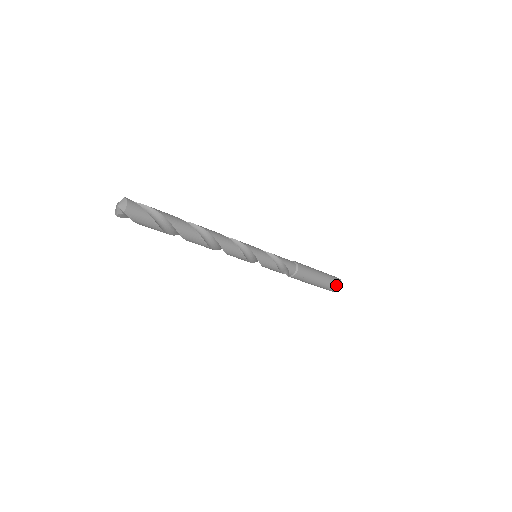
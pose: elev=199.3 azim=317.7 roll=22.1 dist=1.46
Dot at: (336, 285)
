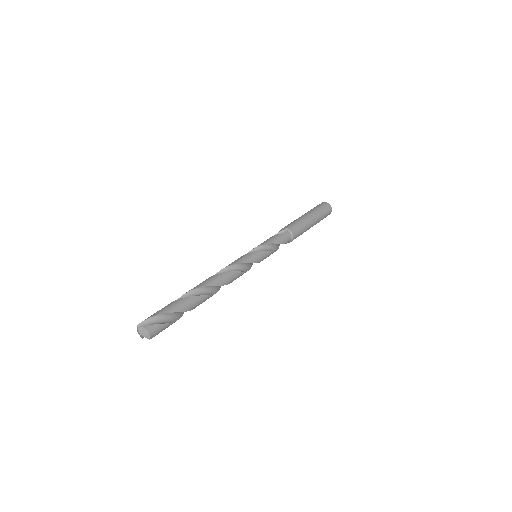
Dot at: (327, 215)
